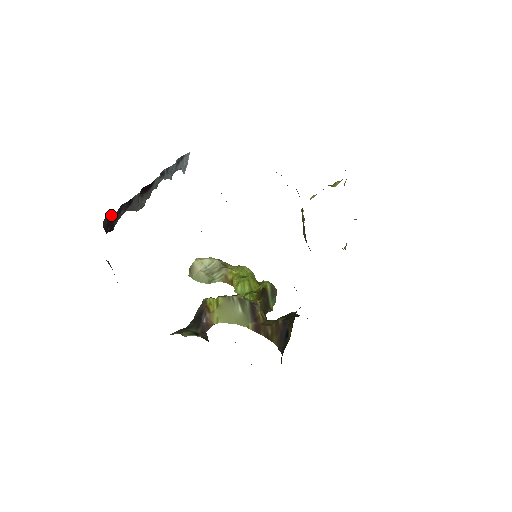
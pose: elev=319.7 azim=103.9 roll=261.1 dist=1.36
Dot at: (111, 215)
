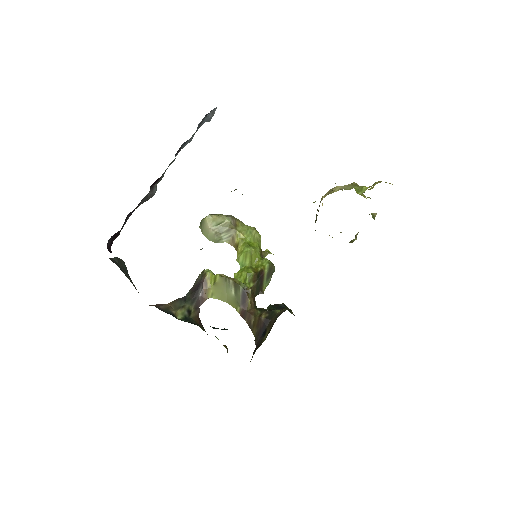
Dot at: (115, 233)
